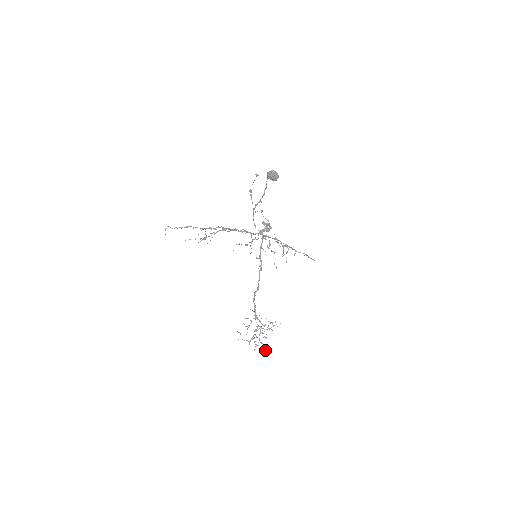
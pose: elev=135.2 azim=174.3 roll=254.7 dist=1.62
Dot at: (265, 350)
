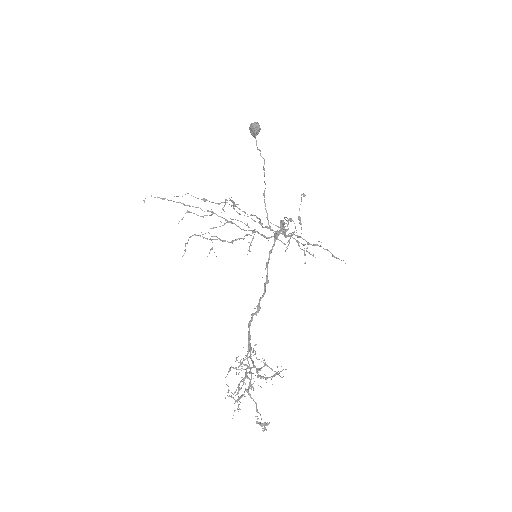
Dot at: occluded
